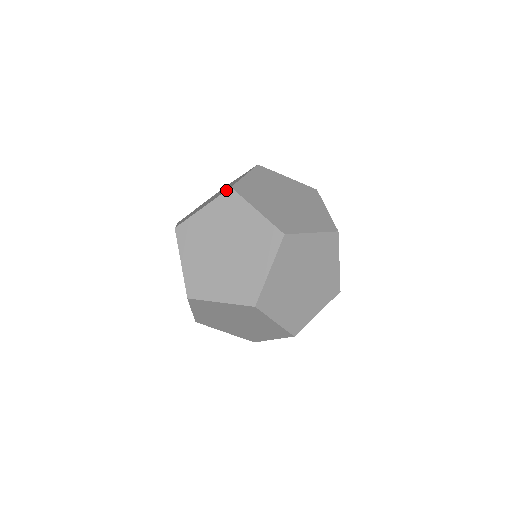
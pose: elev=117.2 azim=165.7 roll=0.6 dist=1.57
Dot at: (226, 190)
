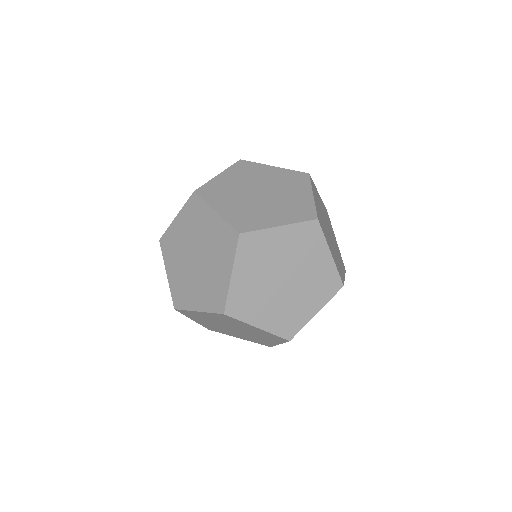
Dot at: (238, 240)
